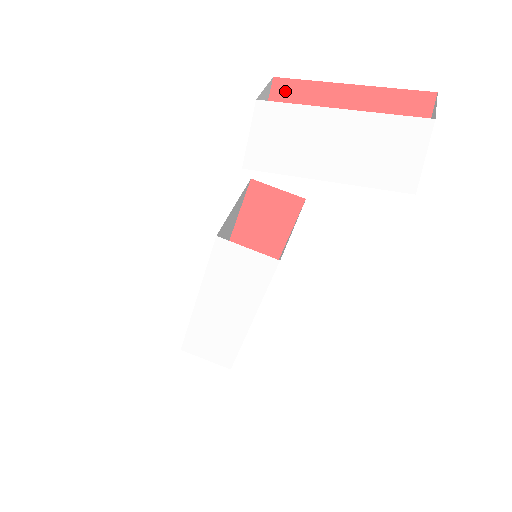
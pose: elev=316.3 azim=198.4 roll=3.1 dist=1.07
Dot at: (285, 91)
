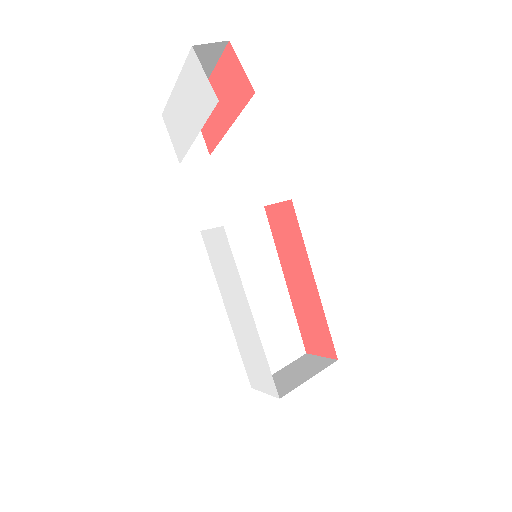
Dot at: occluded
